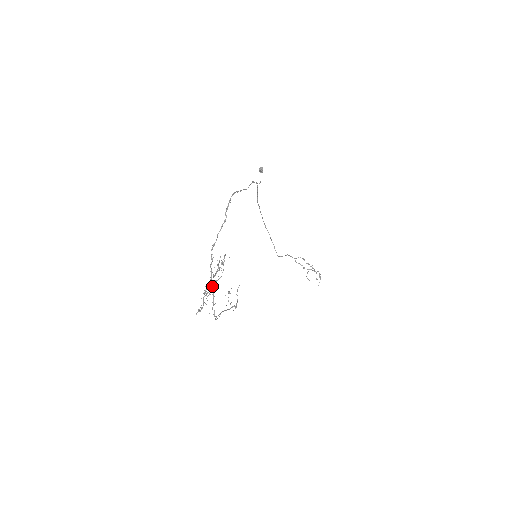
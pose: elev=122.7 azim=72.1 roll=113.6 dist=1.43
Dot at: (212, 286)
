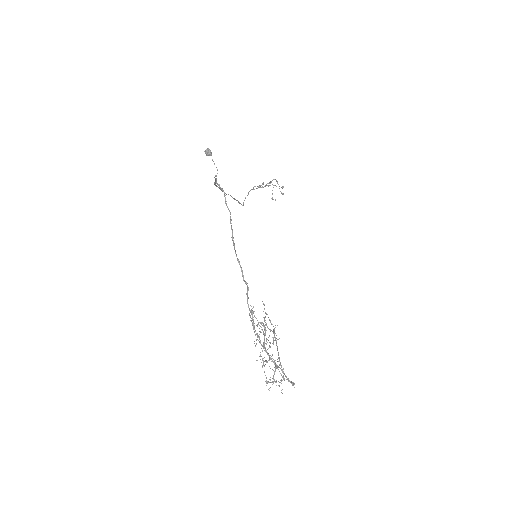
Dot at: occluded
